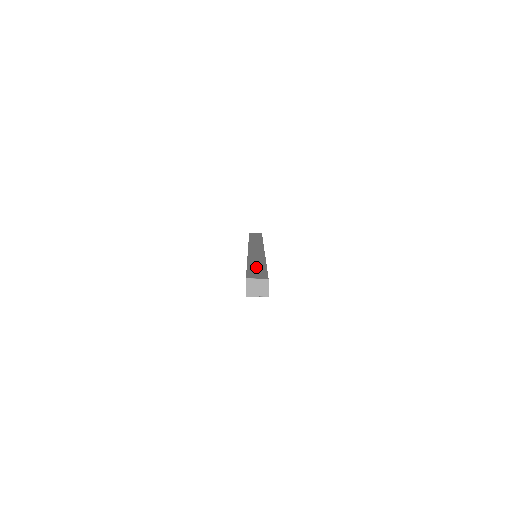
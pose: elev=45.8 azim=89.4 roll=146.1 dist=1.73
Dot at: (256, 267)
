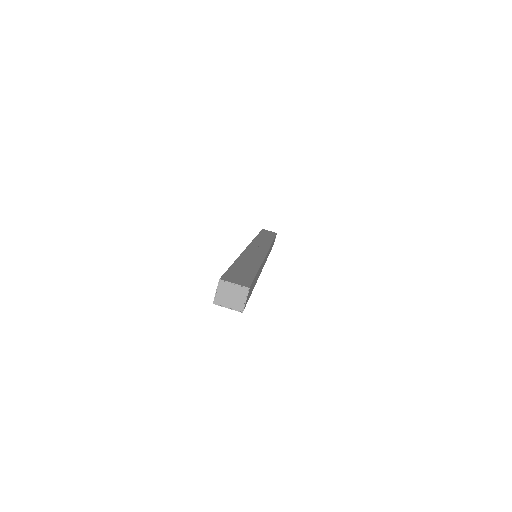
Dot at: (243, 268)
